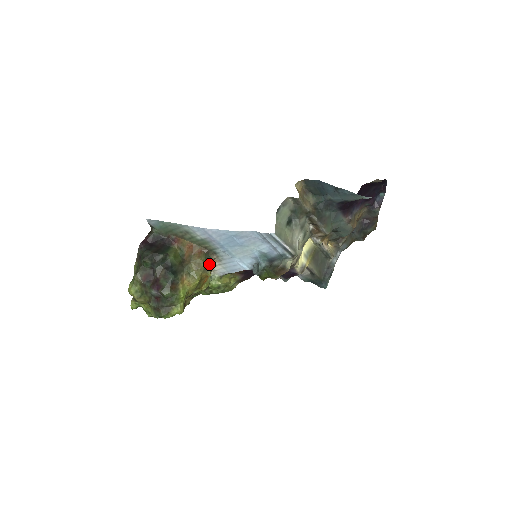
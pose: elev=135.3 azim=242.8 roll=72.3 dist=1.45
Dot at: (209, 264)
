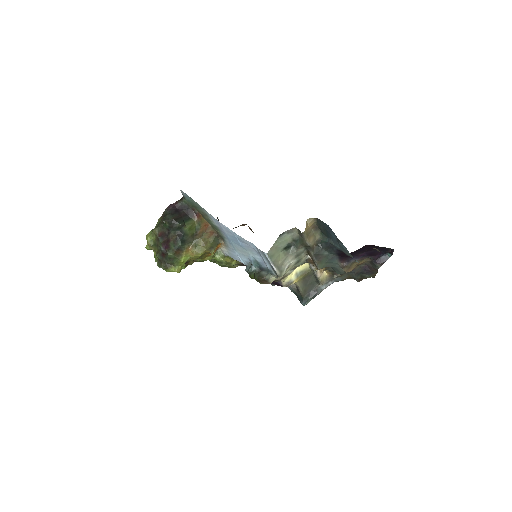
Dot at: (215, 246)
